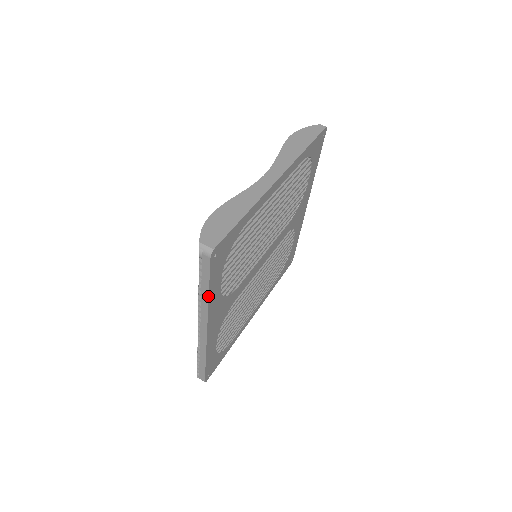
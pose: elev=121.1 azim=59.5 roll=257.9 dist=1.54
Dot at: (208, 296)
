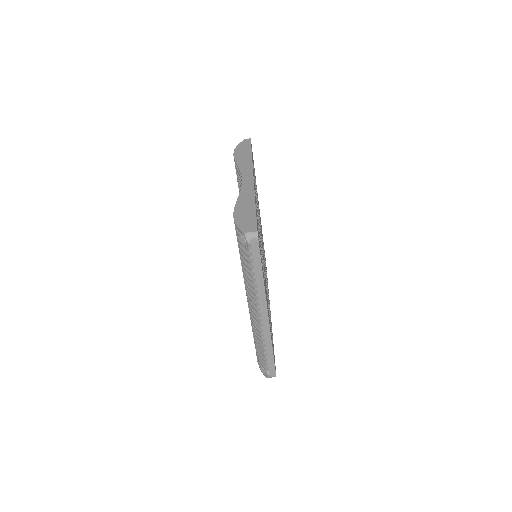
Dot at: (263, 279)
